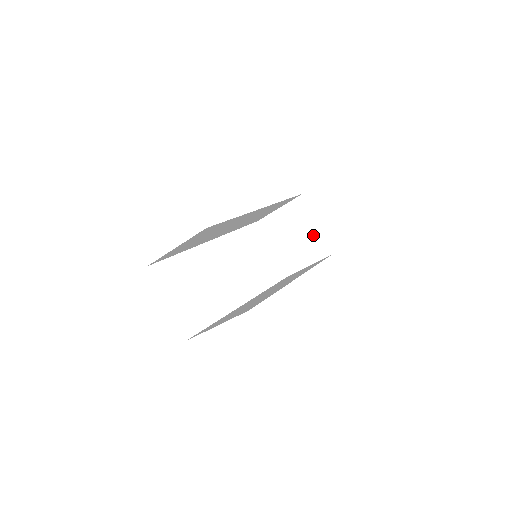
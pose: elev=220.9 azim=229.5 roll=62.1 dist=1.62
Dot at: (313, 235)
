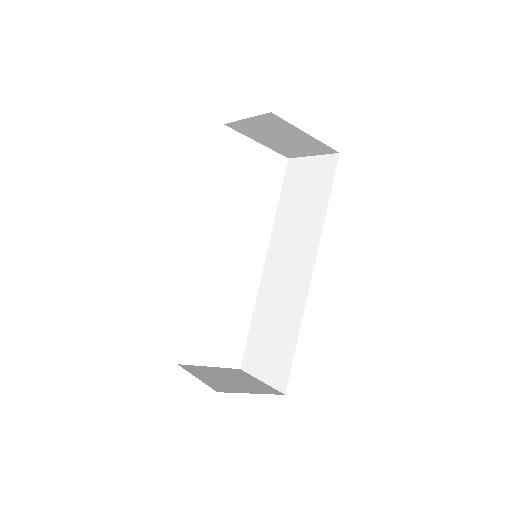
Dot at: (306, 140)
